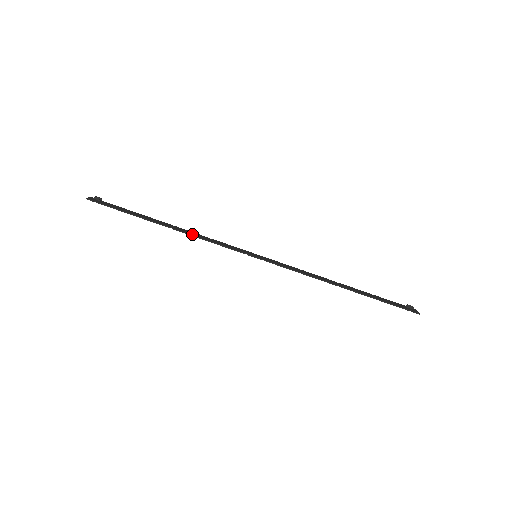
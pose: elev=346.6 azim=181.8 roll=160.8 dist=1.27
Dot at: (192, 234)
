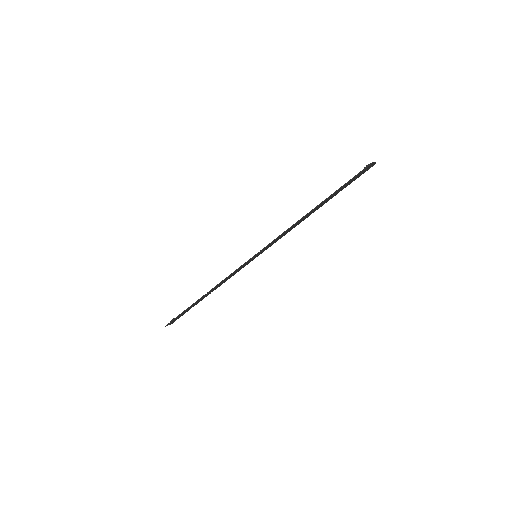
Dot at: (217, 285)
